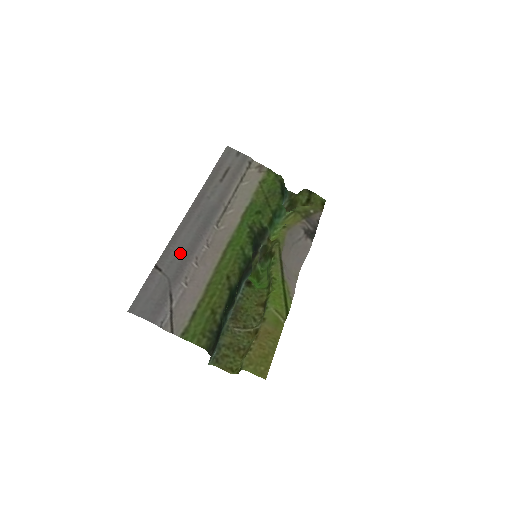
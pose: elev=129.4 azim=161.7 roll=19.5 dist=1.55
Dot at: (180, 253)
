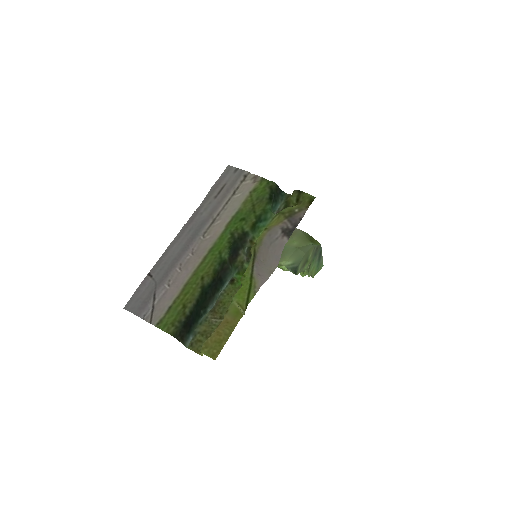
Dot at: (169, 262)
